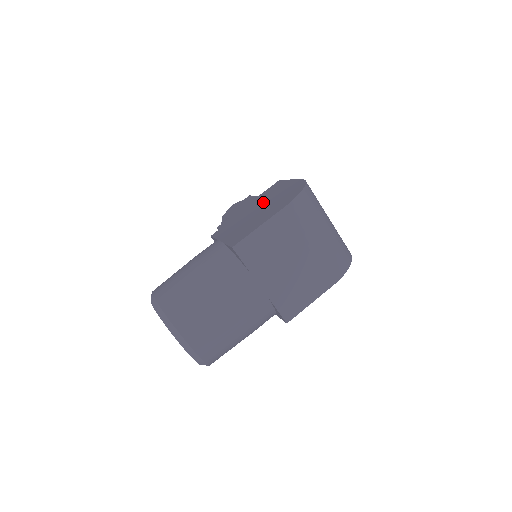
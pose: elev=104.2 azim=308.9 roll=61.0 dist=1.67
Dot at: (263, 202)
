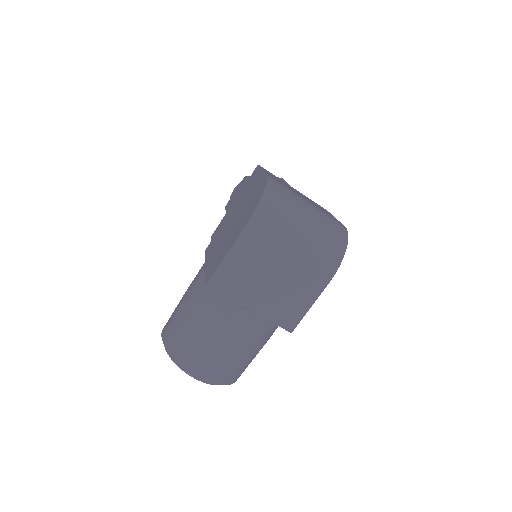
Dot at: (239, 207)
